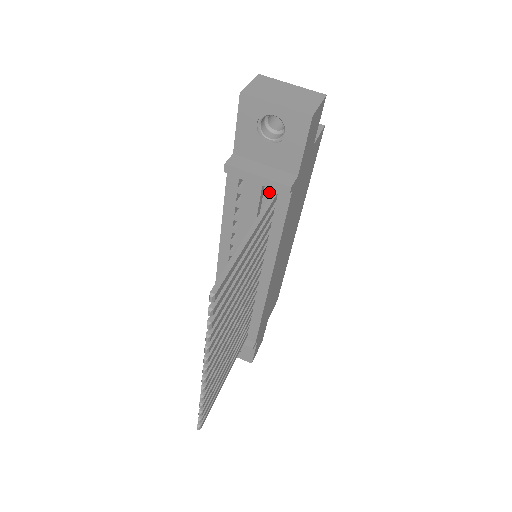
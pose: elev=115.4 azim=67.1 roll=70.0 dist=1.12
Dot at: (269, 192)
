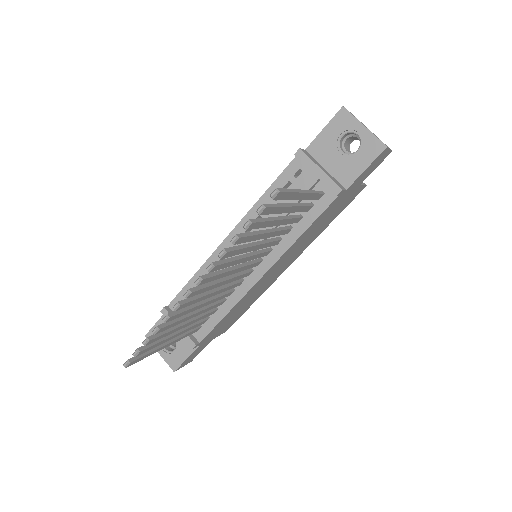
Dot at: (317, 190)
